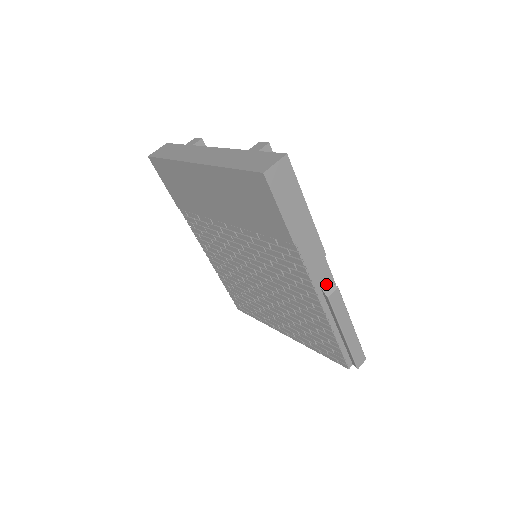
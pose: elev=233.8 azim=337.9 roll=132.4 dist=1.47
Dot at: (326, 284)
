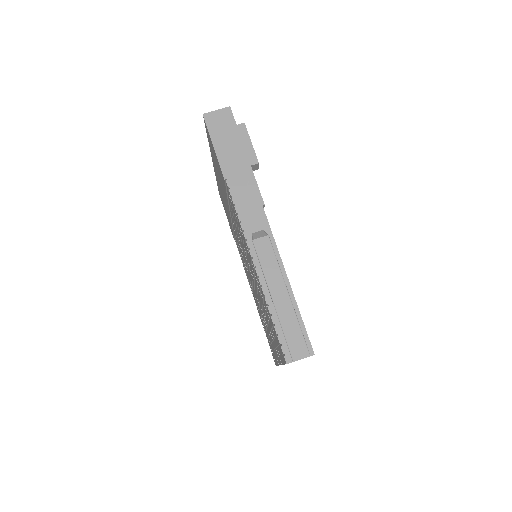
Dot at: (259, 232)
